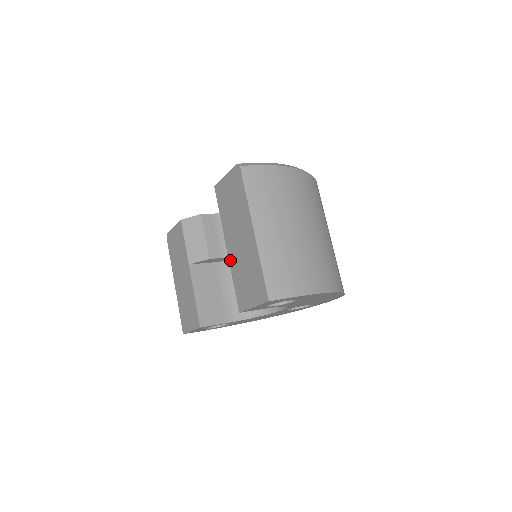
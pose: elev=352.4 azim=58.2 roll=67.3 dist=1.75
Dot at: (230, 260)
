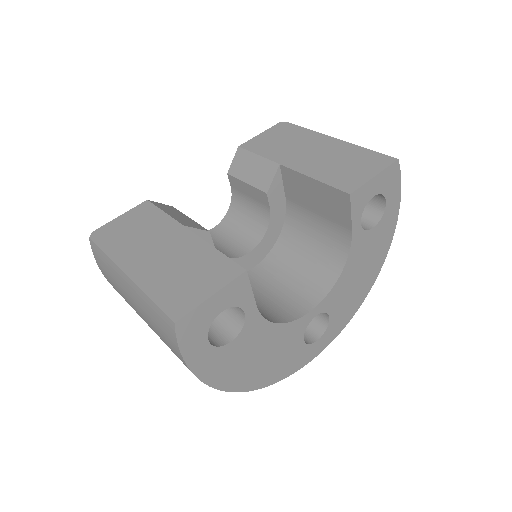
Dot at: (302, 170)
